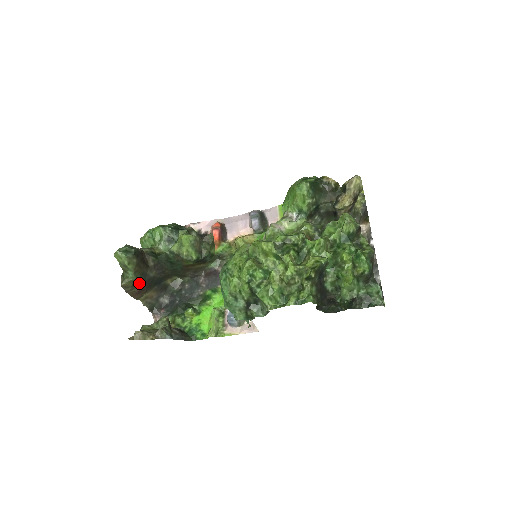
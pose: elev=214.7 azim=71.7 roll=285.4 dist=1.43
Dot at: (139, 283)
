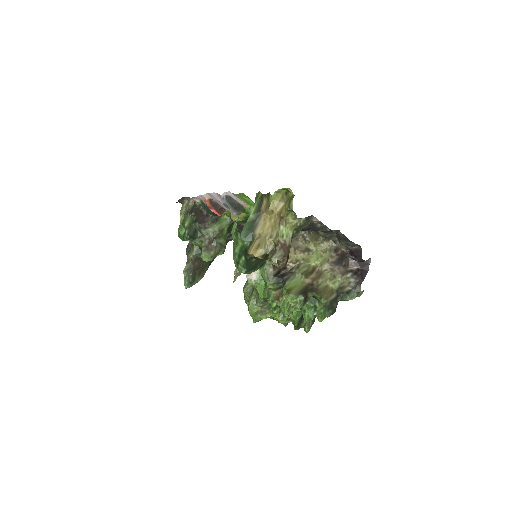
Dot at: (209, 264)
